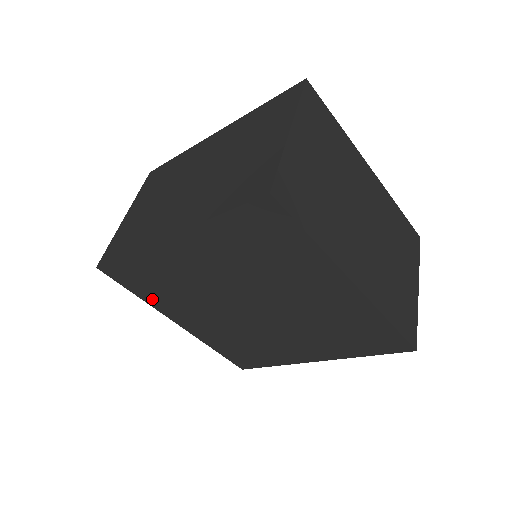
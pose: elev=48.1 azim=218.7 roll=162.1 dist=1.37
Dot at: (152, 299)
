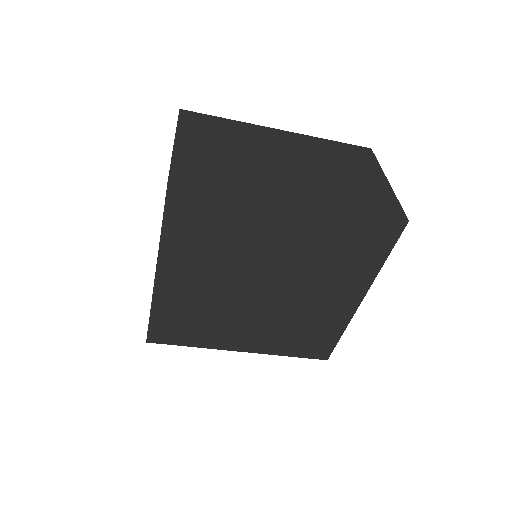
Dot at: (202, 341)
